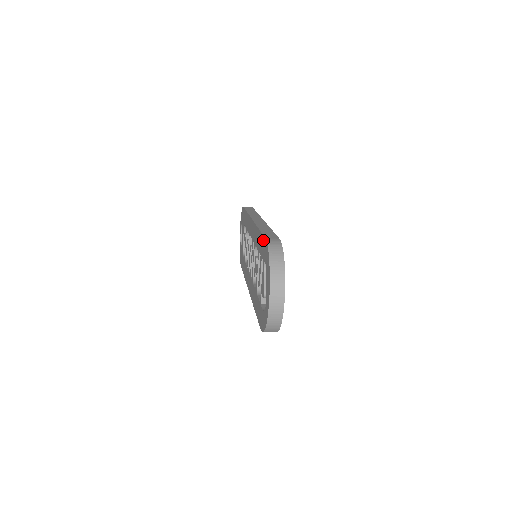
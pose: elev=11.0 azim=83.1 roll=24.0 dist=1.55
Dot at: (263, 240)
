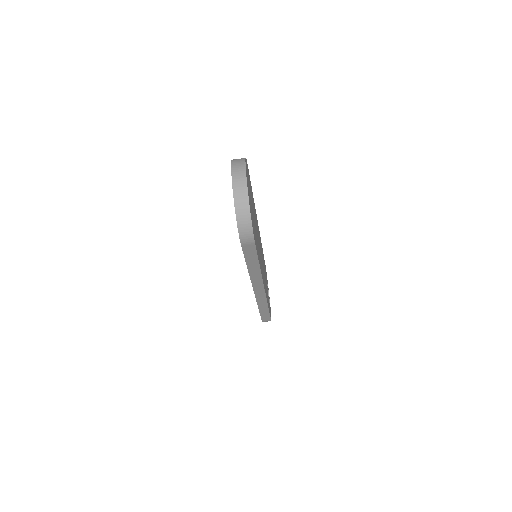
Dot at: occluded
